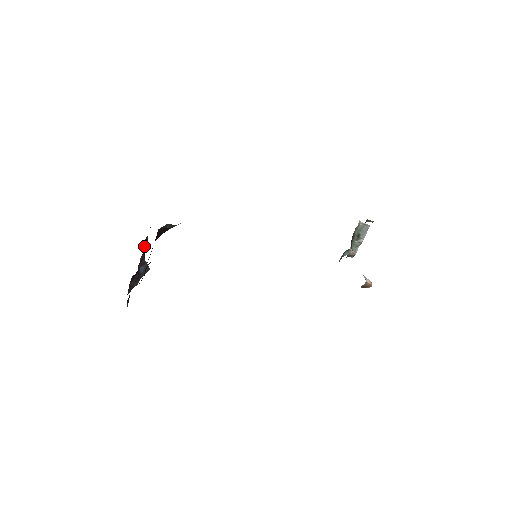
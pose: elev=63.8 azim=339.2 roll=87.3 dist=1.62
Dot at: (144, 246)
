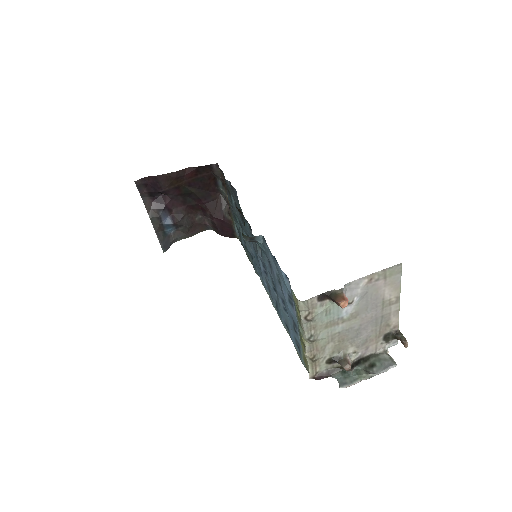
Dot at: (192, 214)
